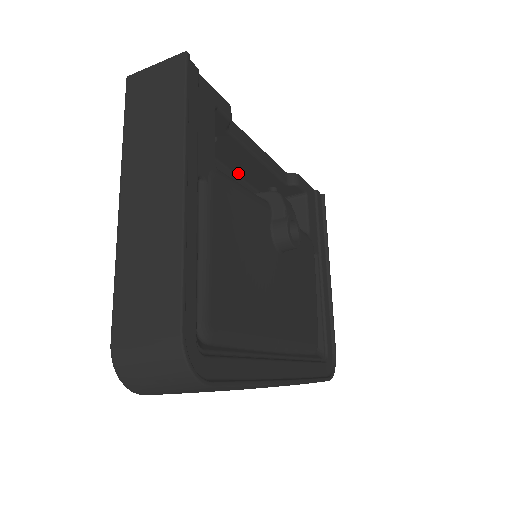
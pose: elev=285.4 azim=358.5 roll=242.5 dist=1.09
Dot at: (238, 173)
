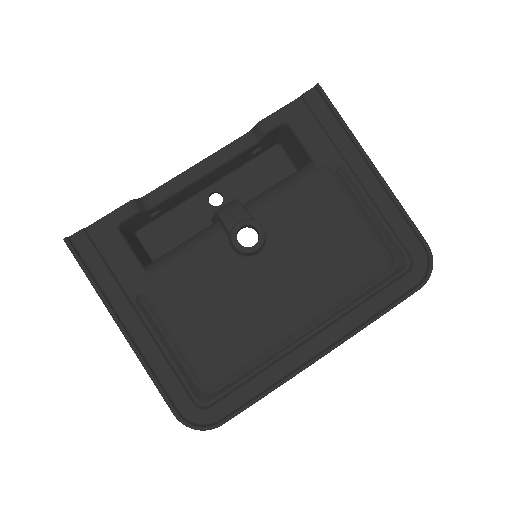
Dot at: (213, 182)
